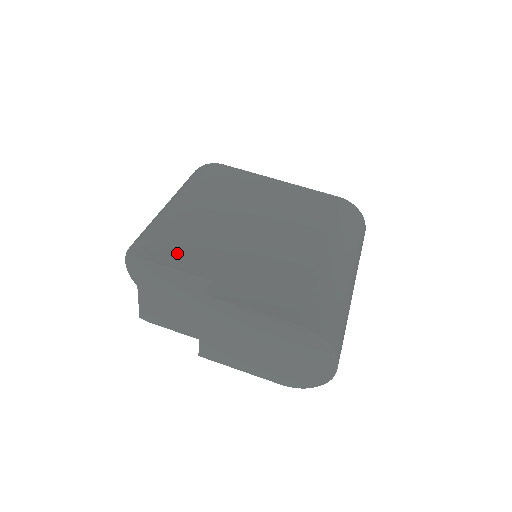
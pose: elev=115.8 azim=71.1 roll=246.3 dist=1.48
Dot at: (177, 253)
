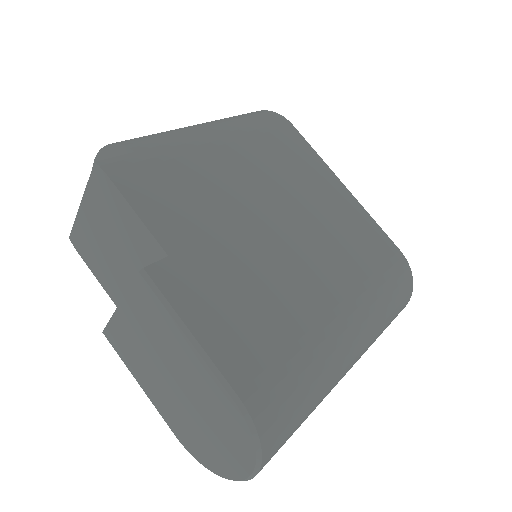
Dot at: (153, 190)
